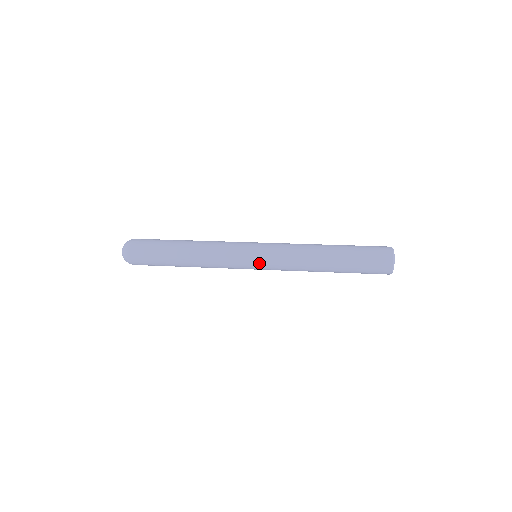
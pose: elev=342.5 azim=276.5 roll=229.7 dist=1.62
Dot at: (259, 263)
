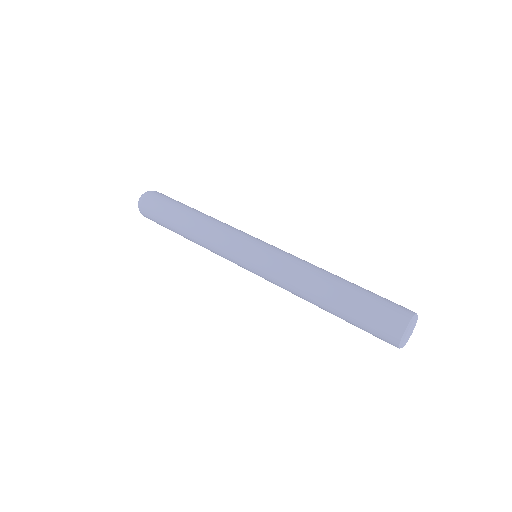
Dot at: (250, 266)
